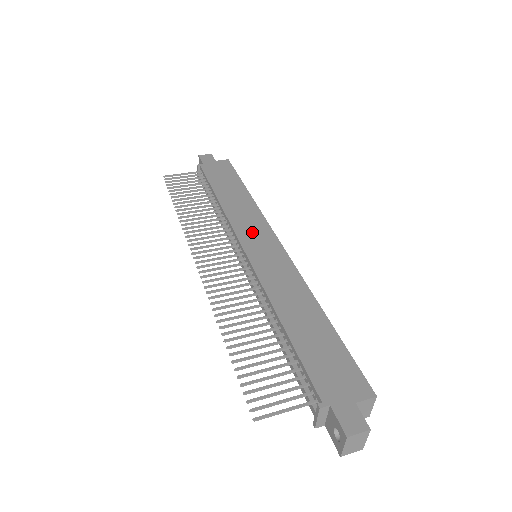
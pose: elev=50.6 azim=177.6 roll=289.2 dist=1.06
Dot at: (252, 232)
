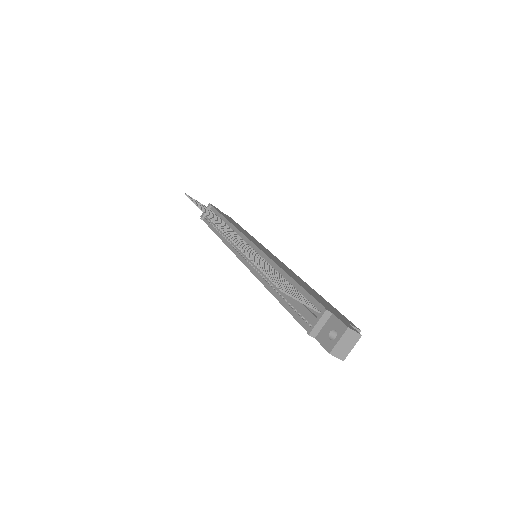
Dot at: (257, 243)
